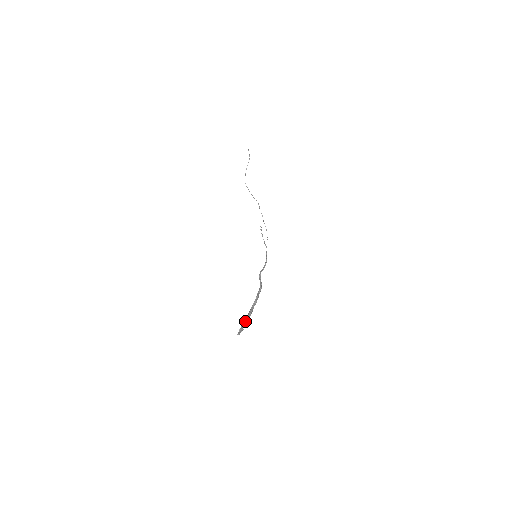
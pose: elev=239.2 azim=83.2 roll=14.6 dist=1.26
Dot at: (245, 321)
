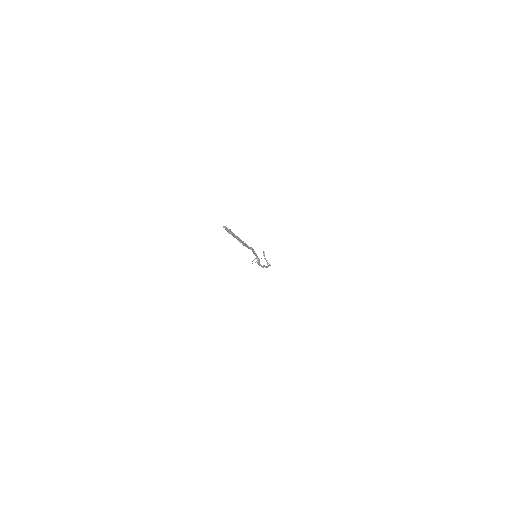
Dot at: occluded
